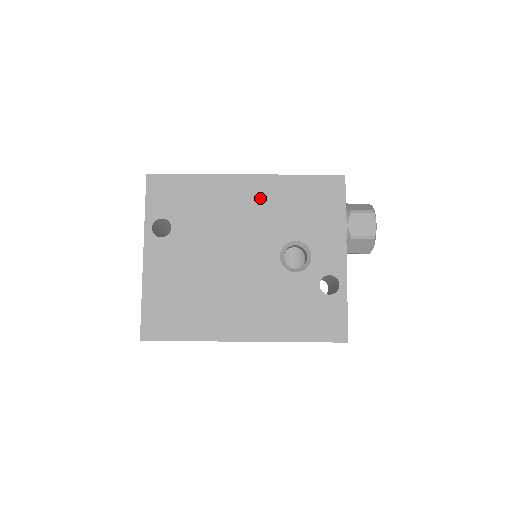
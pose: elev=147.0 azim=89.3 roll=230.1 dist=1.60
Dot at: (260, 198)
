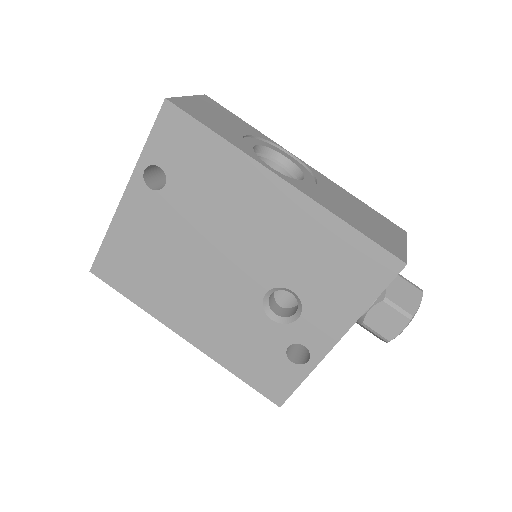
Dot at: (284, 220)
